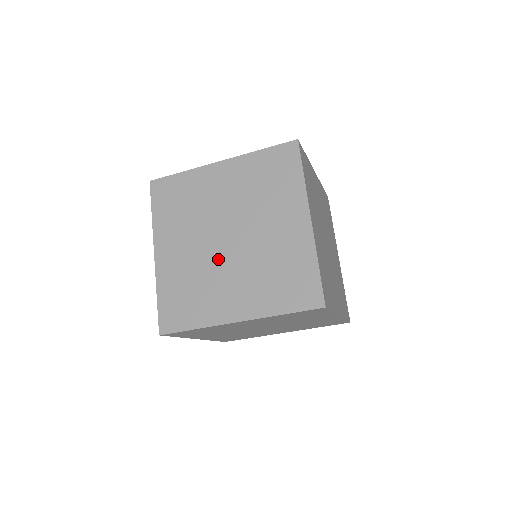
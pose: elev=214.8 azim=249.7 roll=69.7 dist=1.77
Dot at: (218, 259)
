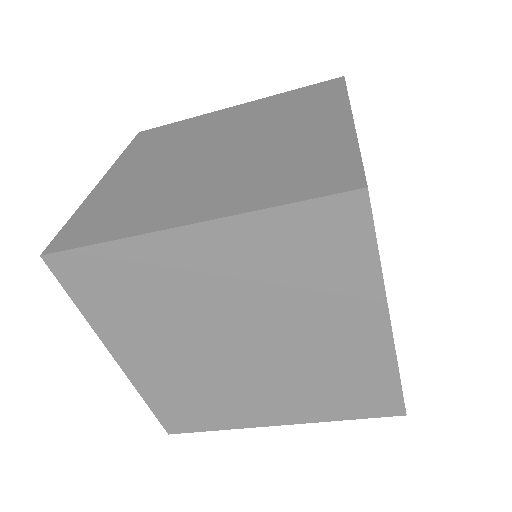
Dot at: (231, 368)
